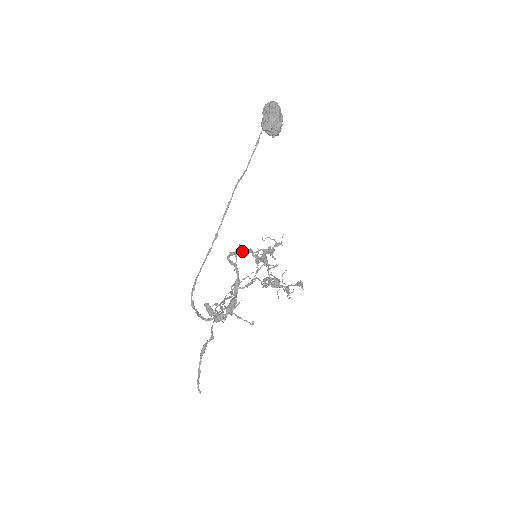
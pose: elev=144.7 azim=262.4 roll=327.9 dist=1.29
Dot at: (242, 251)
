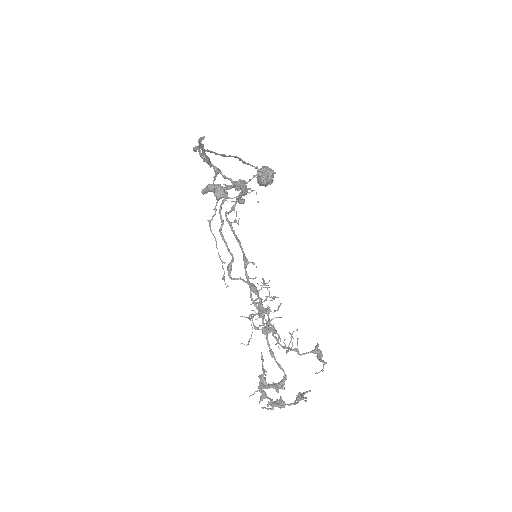
Dot at: (239, 242)
